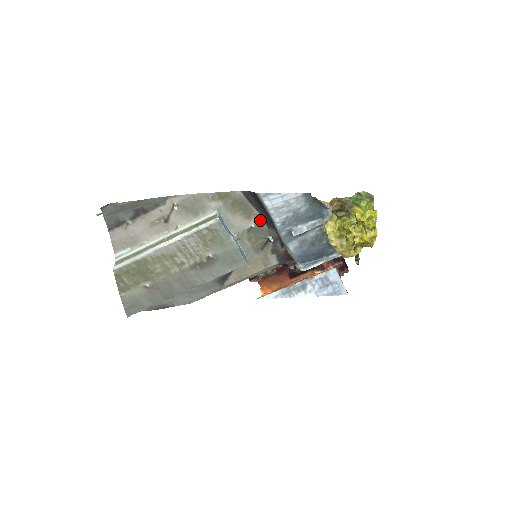
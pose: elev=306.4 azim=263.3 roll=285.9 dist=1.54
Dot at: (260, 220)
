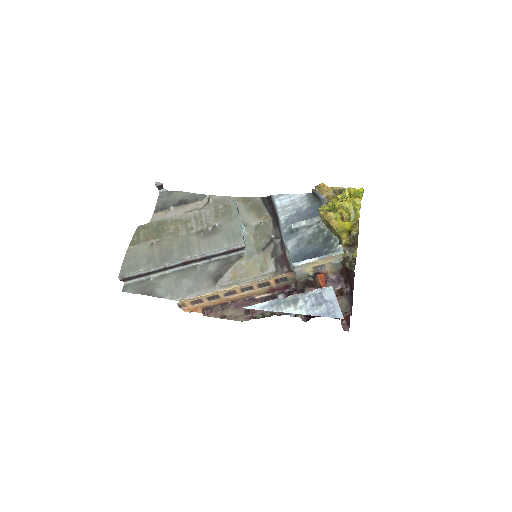
Dot at: (268, 220)
